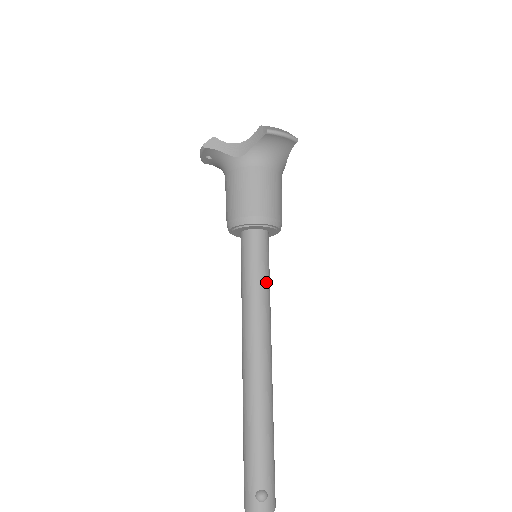
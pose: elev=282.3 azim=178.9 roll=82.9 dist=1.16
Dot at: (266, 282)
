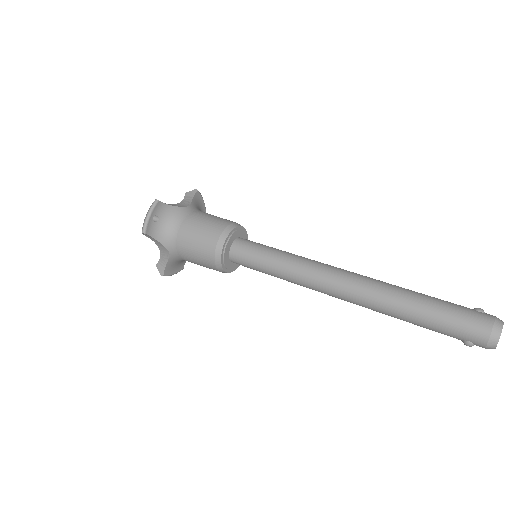
Dot at: occluded
